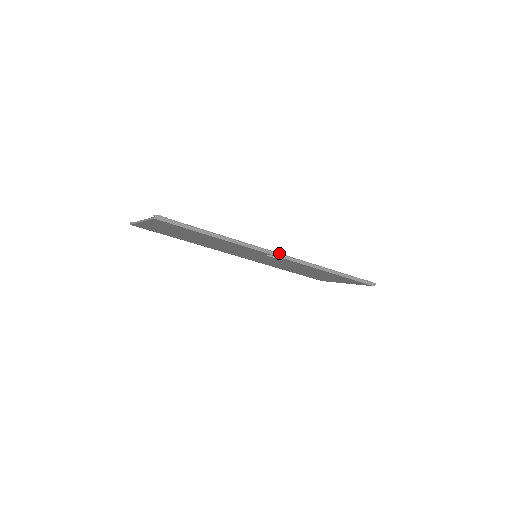
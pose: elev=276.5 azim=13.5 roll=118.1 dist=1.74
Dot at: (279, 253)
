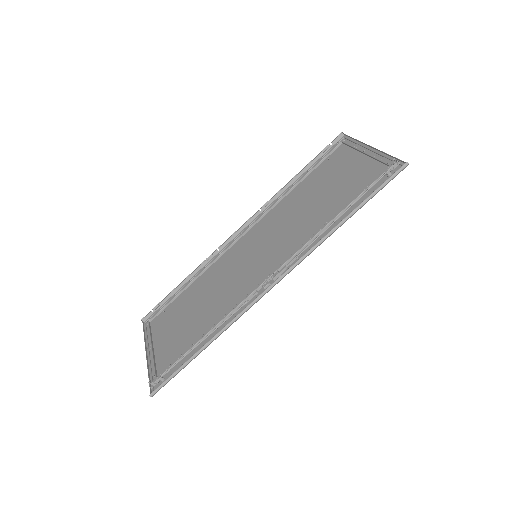
Dot at: (271, 285)
